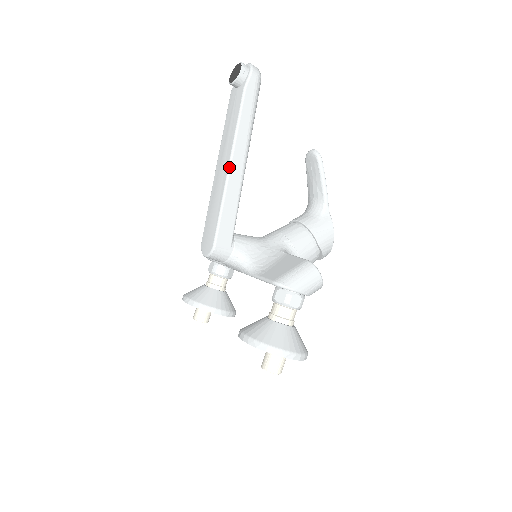
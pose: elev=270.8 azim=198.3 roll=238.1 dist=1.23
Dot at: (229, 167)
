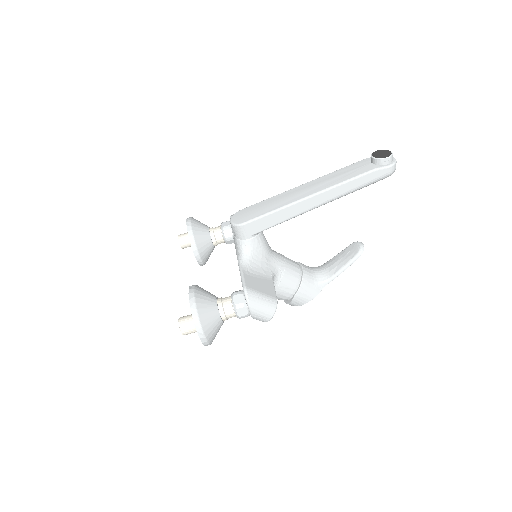
Dot at: (308, 197)
